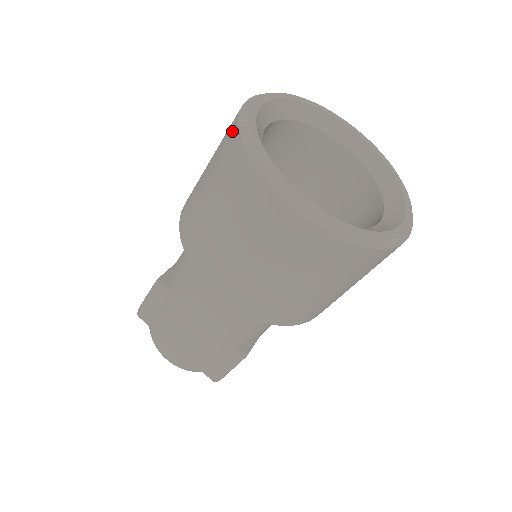
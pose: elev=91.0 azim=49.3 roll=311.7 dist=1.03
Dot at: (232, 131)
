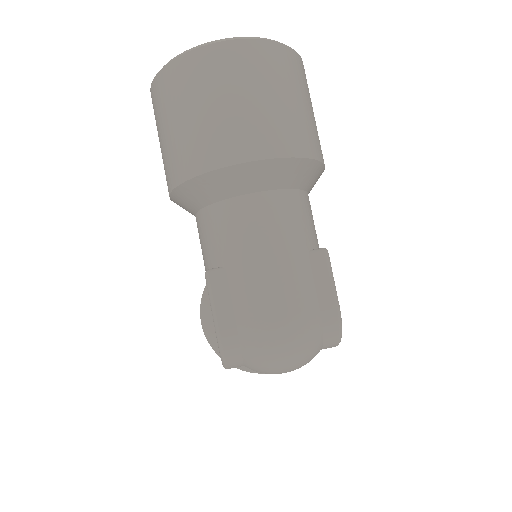
Dot at: (158, 83)
